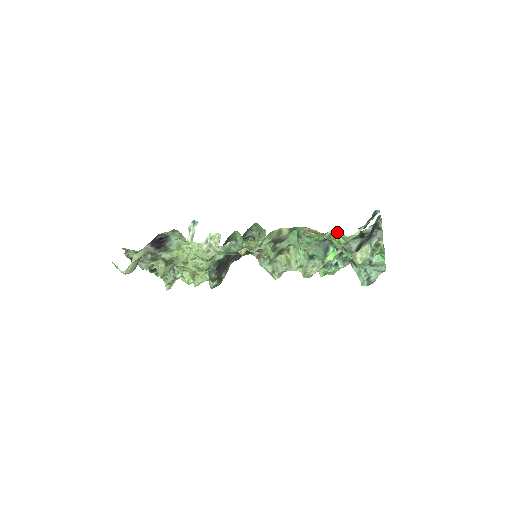
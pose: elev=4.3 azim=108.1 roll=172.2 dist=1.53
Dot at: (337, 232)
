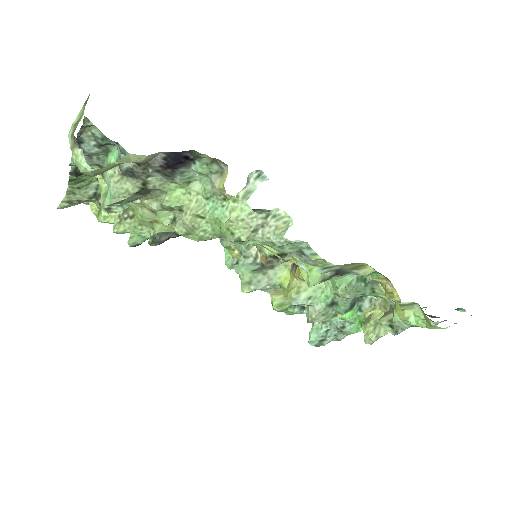
Dot at: (415, 308)
